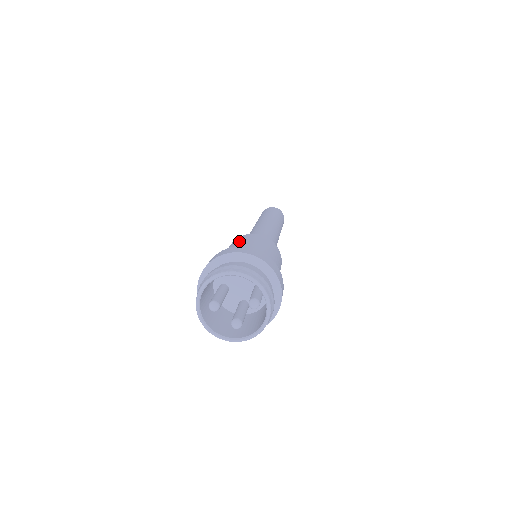
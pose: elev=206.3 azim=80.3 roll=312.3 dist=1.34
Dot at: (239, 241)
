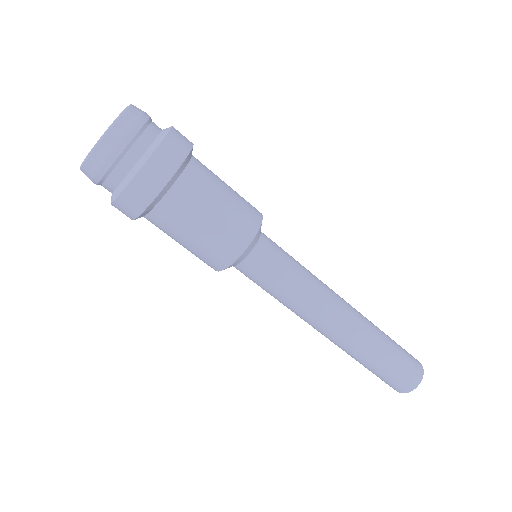
Dot at: occluded
